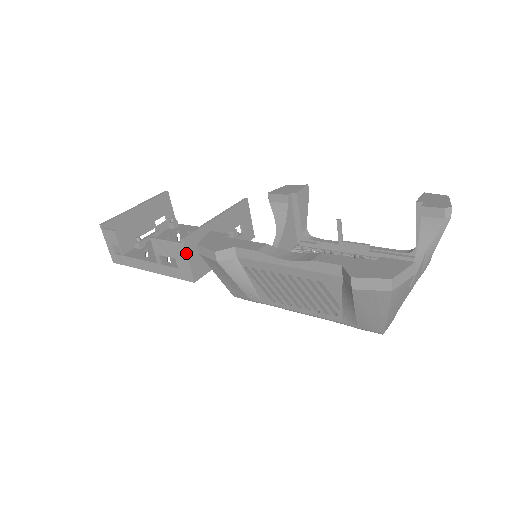
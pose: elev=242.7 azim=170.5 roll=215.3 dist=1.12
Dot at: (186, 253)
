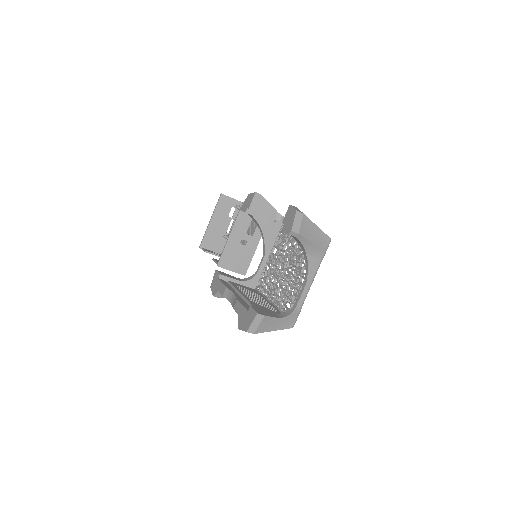
Dot at: (226, 269)
